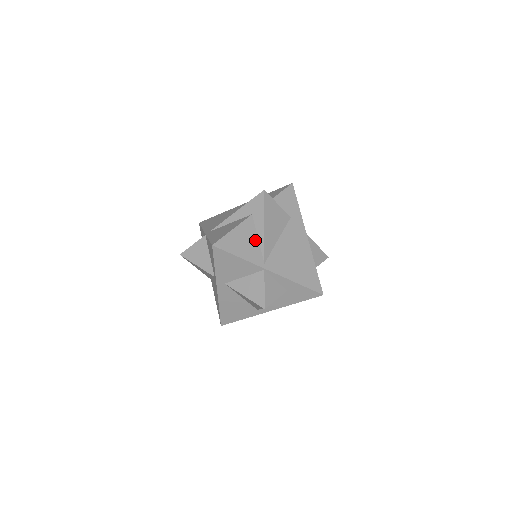
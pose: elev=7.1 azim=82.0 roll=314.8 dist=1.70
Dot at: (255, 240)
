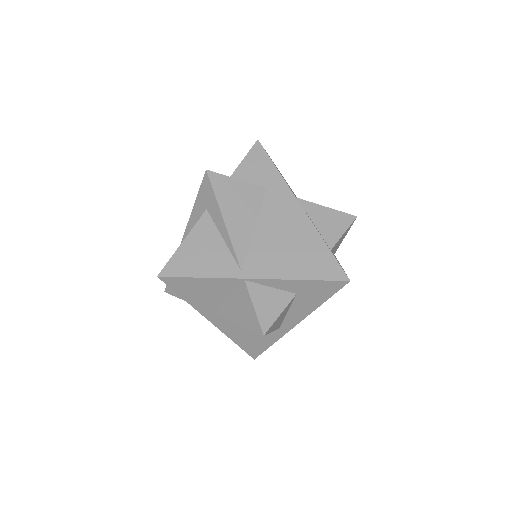
Dot at: (219, 243)
